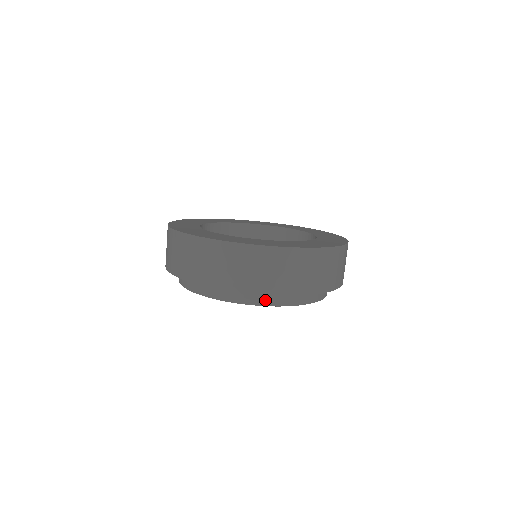
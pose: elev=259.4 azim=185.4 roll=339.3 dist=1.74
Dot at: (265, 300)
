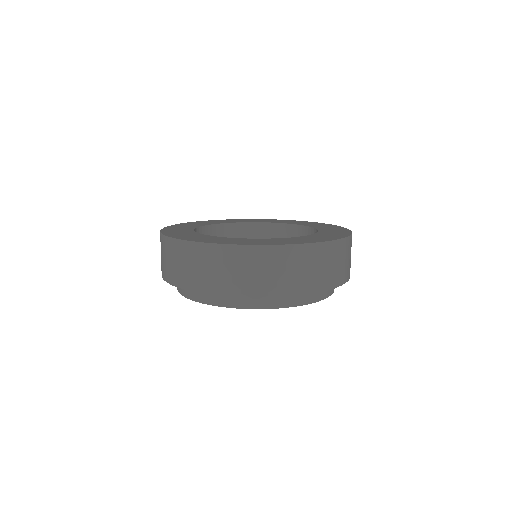
Dot at: (332, 289)
